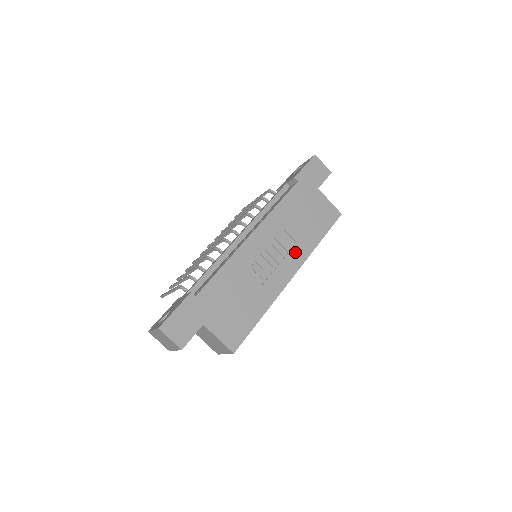
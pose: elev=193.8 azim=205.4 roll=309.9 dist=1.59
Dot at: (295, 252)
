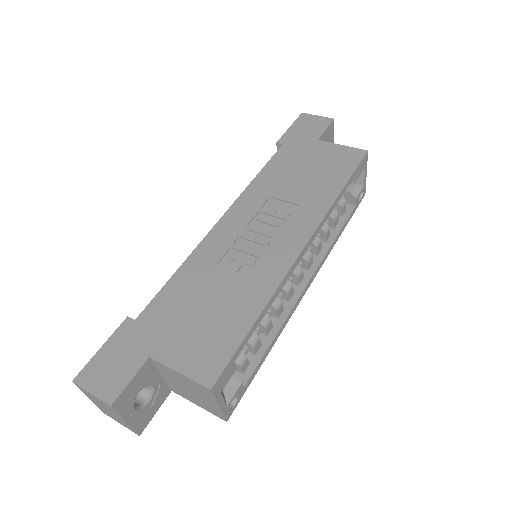
Dot at: (299, 216)
